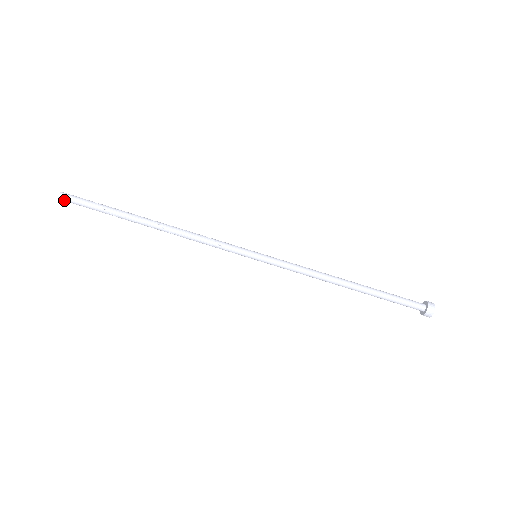
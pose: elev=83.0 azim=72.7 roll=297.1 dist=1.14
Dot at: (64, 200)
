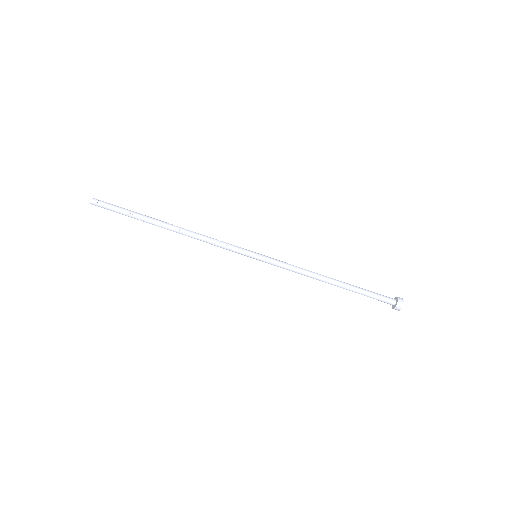
Dot at: (95, 204)
